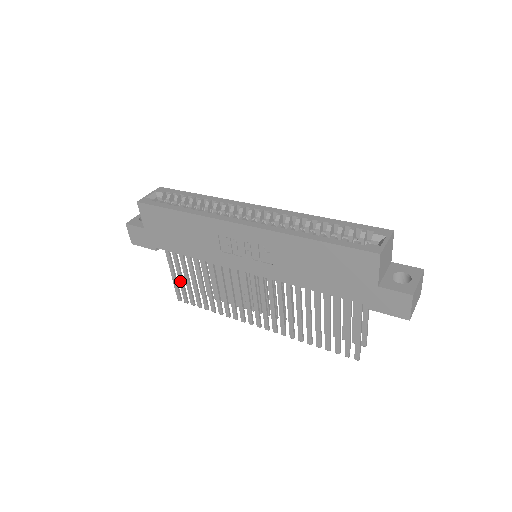
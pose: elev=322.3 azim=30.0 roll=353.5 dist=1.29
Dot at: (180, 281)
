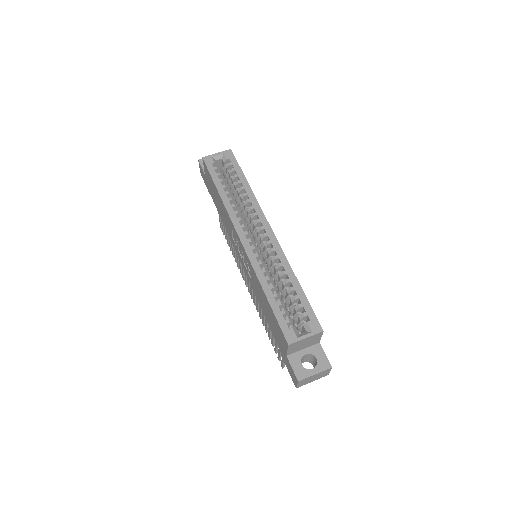
Dot at: (221, 220)
